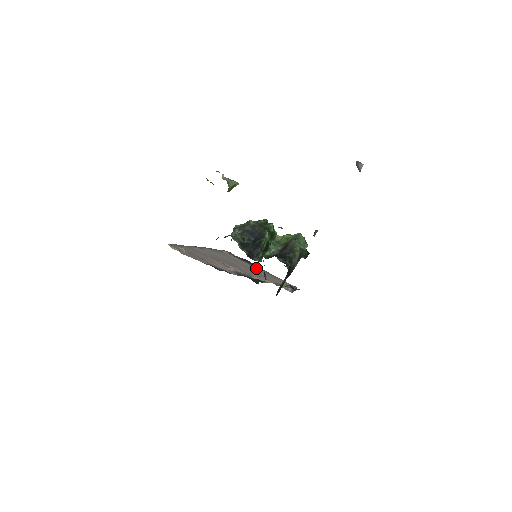
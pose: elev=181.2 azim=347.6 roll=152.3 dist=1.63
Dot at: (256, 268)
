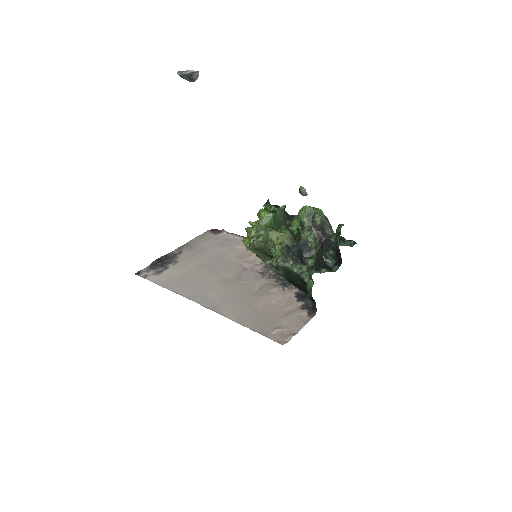
Dot at: (187, 257)
